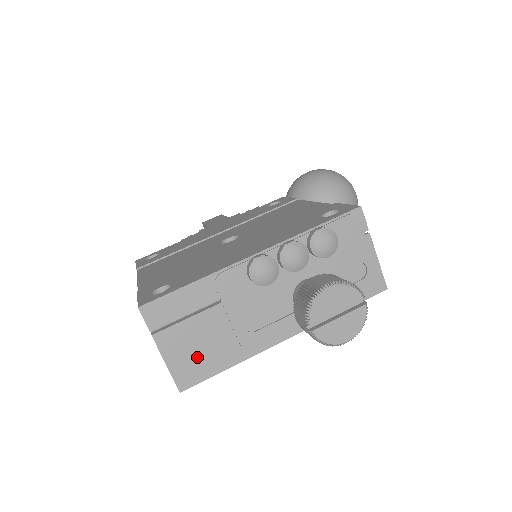
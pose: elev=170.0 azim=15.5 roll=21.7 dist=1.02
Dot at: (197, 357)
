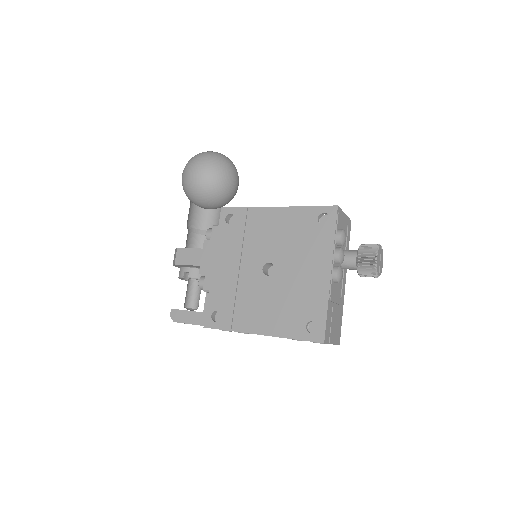
Dot at: (337, 329)
